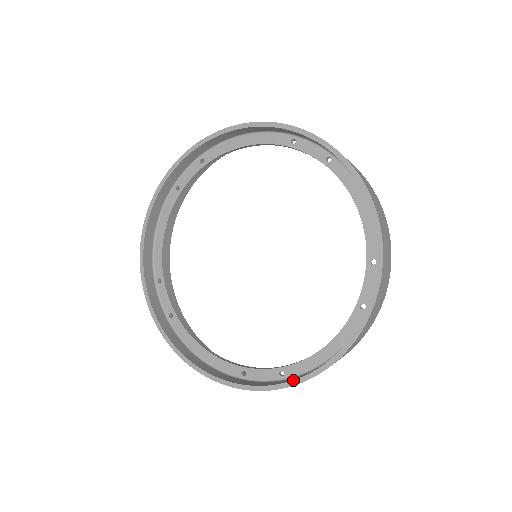
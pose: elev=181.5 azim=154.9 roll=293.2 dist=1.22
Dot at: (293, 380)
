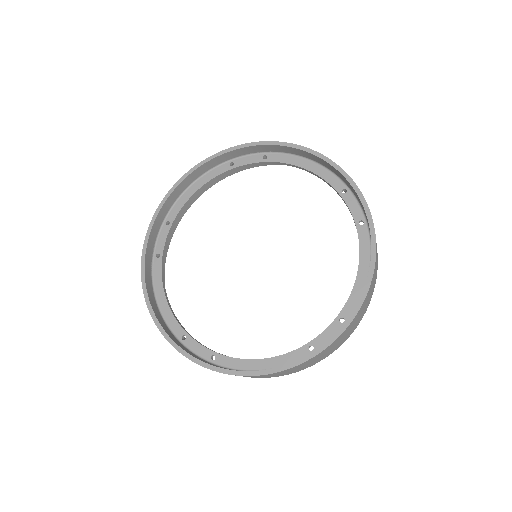
Dot at: (355, 306)
